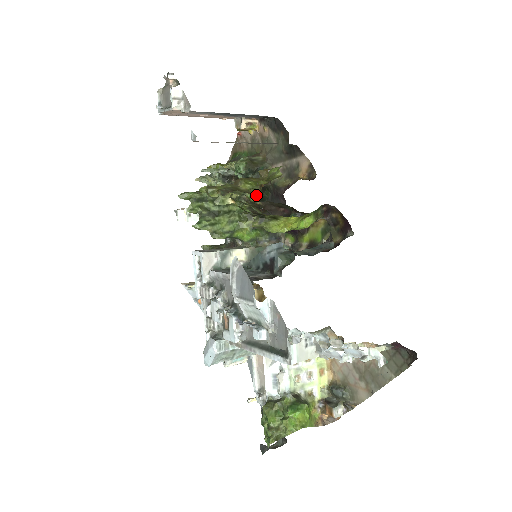
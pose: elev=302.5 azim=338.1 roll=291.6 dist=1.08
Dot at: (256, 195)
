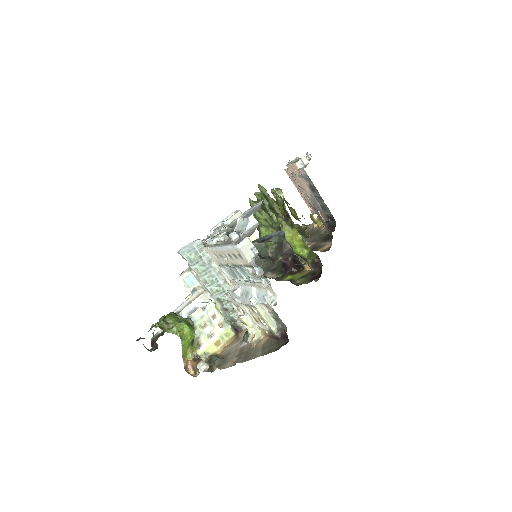
Dot at: occluded
